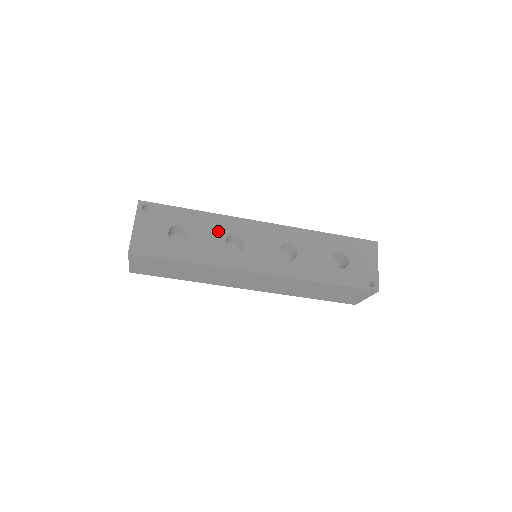
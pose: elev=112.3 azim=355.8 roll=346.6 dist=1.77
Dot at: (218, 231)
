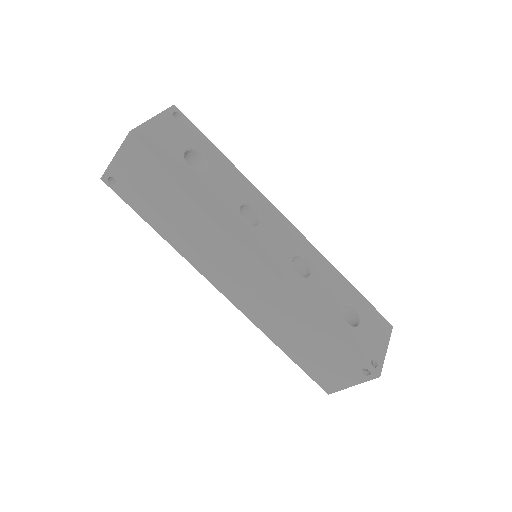
Dot at: (239, 191)
